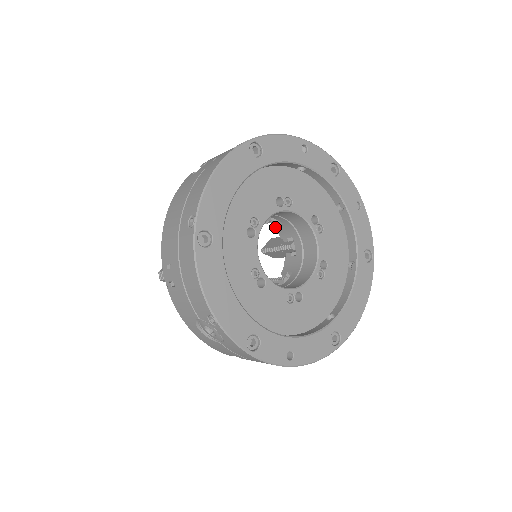
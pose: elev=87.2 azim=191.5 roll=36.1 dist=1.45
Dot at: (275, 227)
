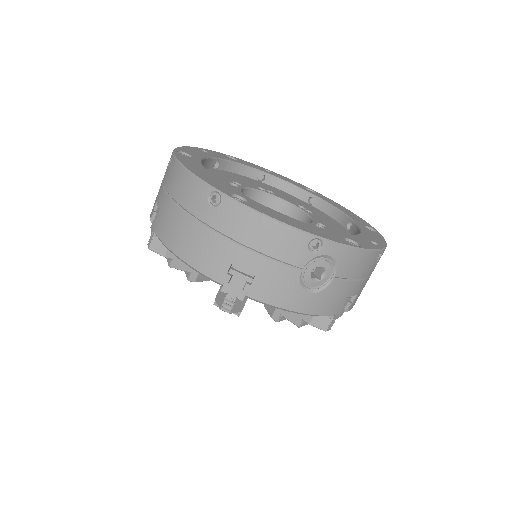
Dot at: occluded
